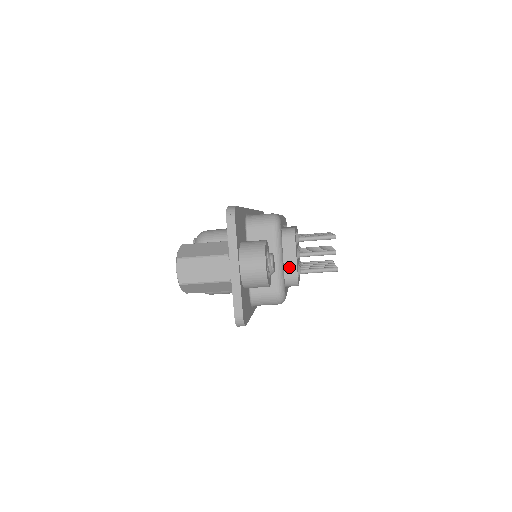
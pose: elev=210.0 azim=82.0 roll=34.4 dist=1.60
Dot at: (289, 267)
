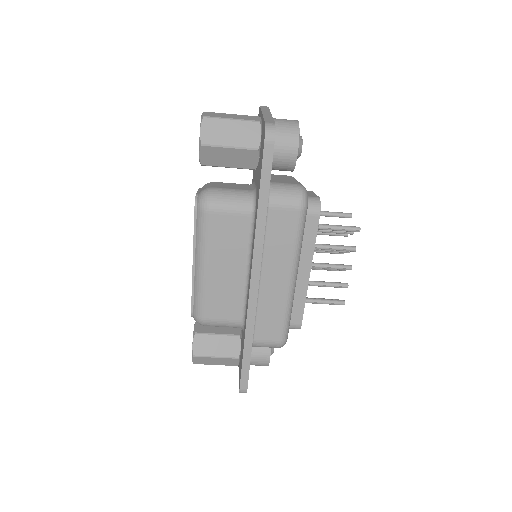
Dot at: (309, 195)
